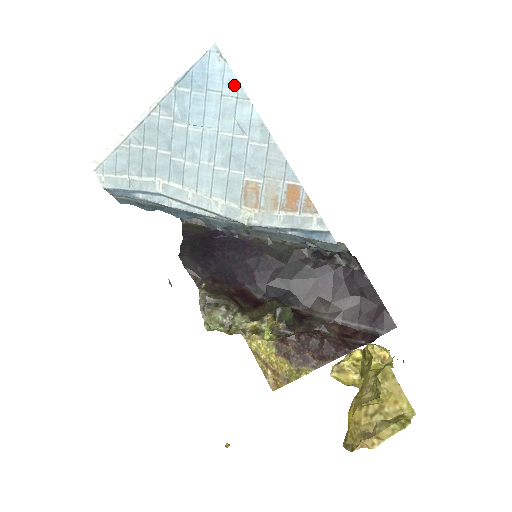
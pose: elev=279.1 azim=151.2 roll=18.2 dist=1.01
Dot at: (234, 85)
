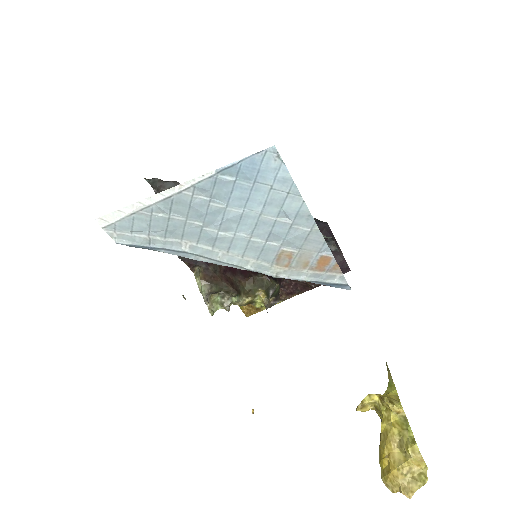
Dot at: (288, 183)
